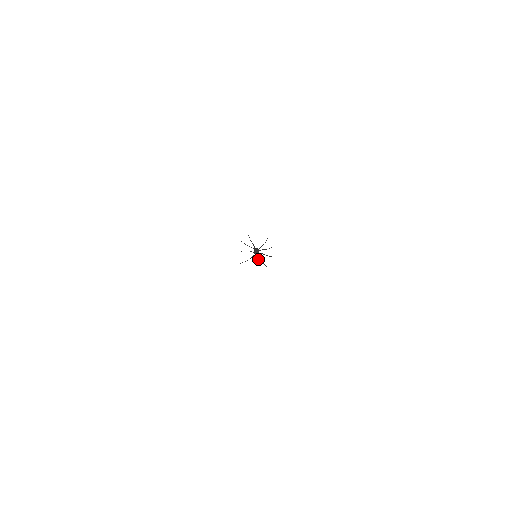
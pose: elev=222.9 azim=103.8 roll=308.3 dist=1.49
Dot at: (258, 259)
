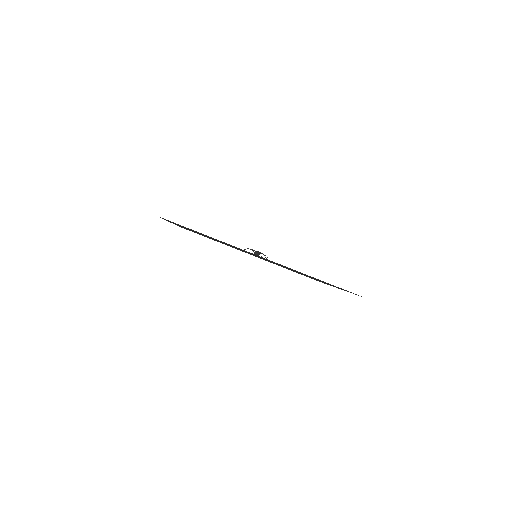
Dot at: (259, 252)
